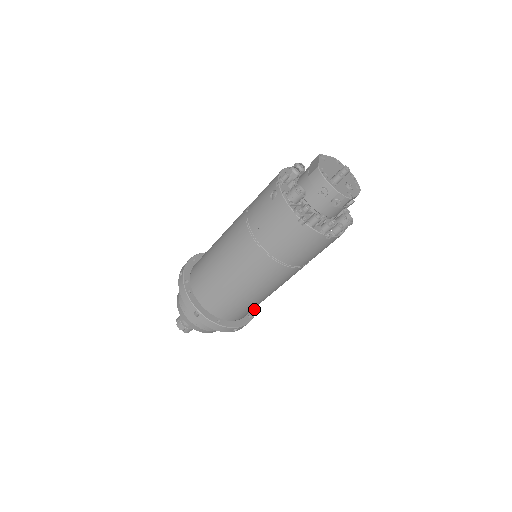
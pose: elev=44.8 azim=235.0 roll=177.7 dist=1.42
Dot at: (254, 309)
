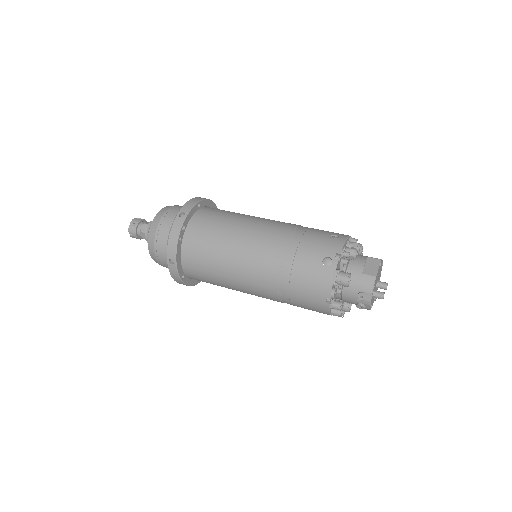
Dot at: occluded
